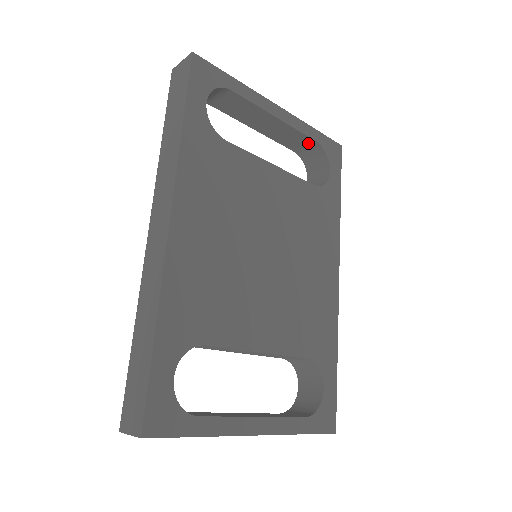
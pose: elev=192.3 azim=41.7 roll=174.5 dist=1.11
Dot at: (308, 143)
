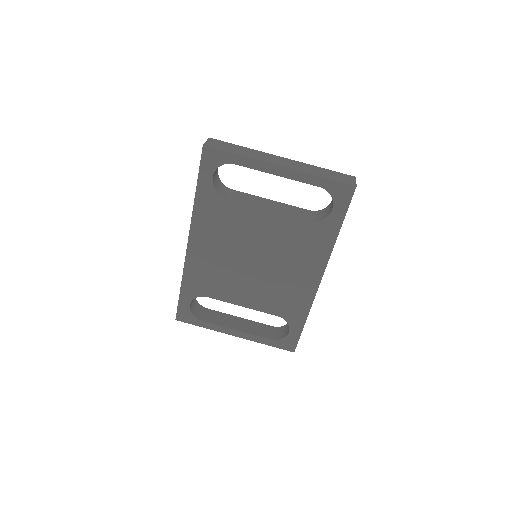
Dot at: occluded
